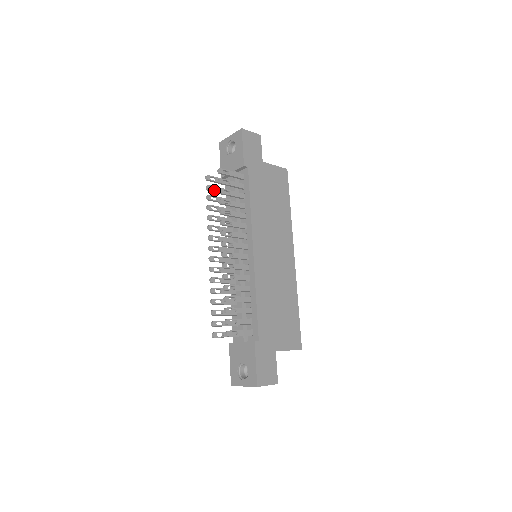
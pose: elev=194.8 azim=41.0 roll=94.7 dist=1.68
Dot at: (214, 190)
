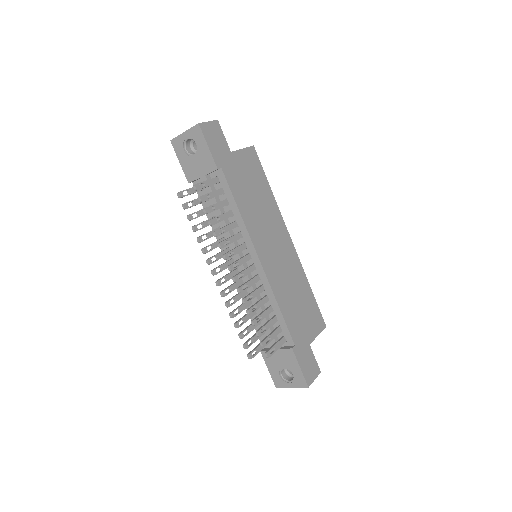
Dot at: (192, 206)
